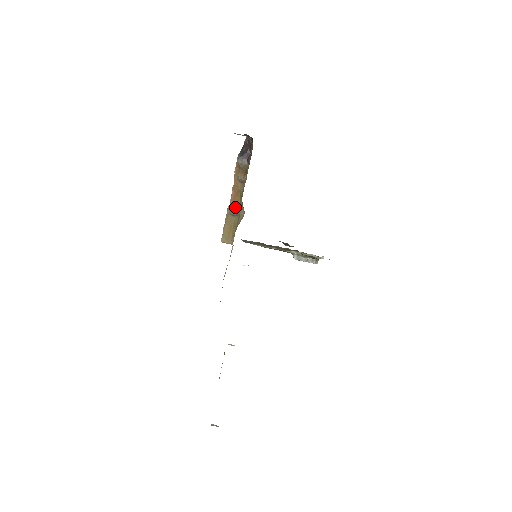
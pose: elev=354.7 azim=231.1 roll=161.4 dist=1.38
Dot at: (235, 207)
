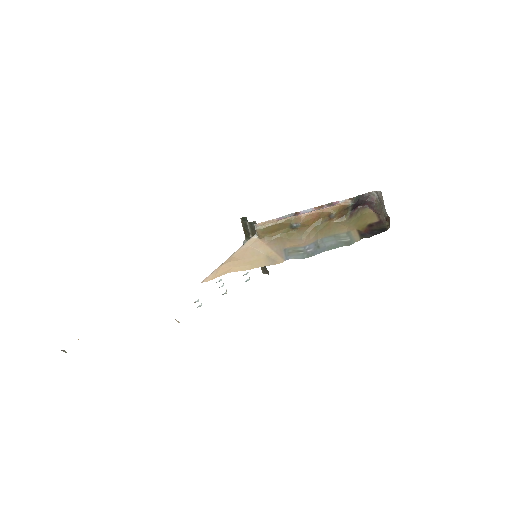
Dot at: (302, 225)
